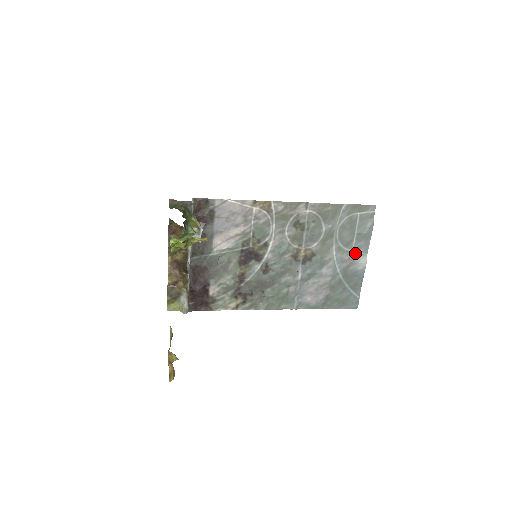
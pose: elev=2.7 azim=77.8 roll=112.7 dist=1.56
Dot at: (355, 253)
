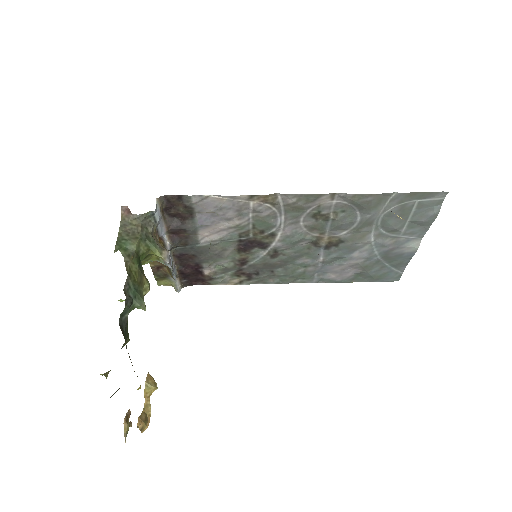
Dot at: (404, 238)
